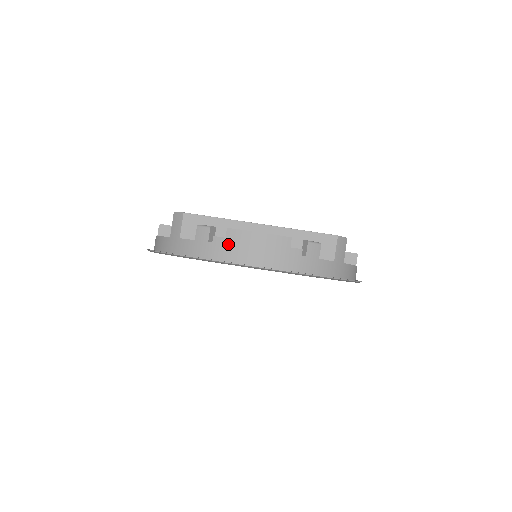
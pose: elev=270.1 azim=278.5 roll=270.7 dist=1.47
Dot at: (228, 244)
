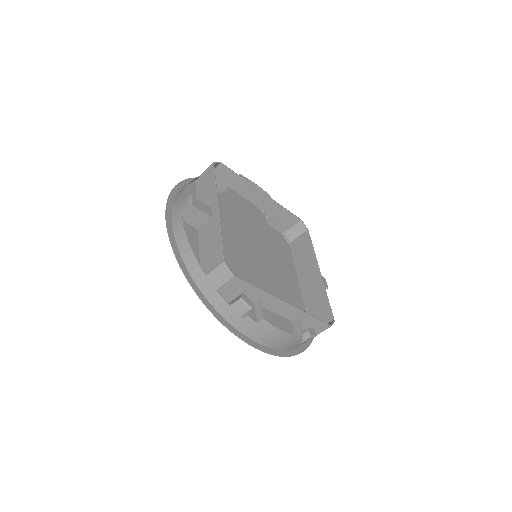
Dot at: (256, 328)
